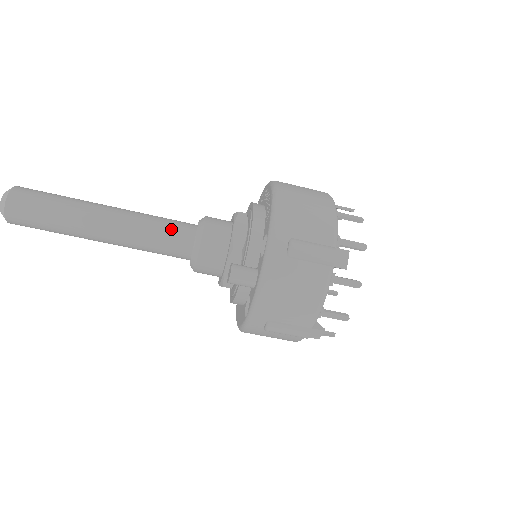
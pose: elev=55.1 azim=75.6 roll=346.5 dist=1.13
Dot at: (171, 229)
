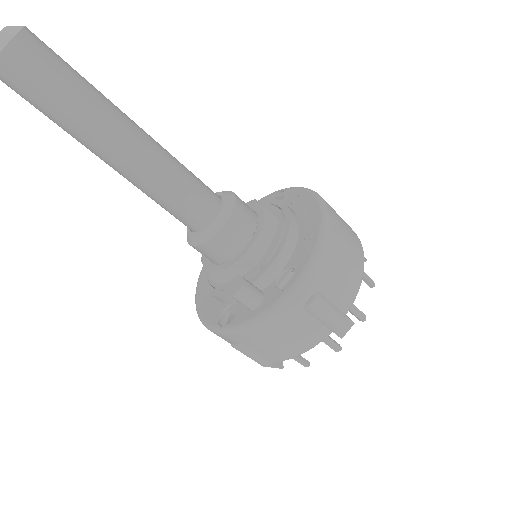
Dot at: (194, 195)
